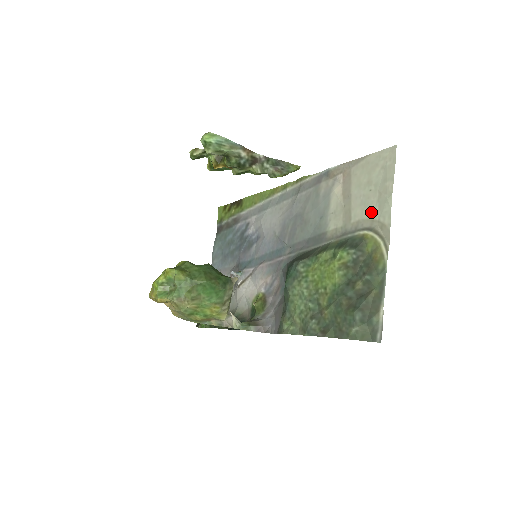
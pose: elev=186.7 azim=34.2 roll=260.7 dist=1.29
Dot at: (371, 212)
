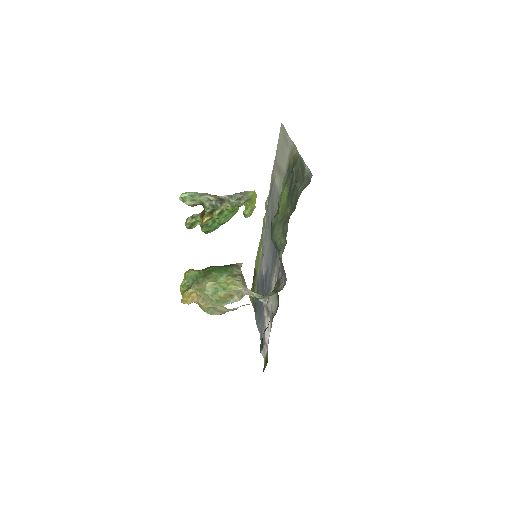
Dot at: (287, 154)
